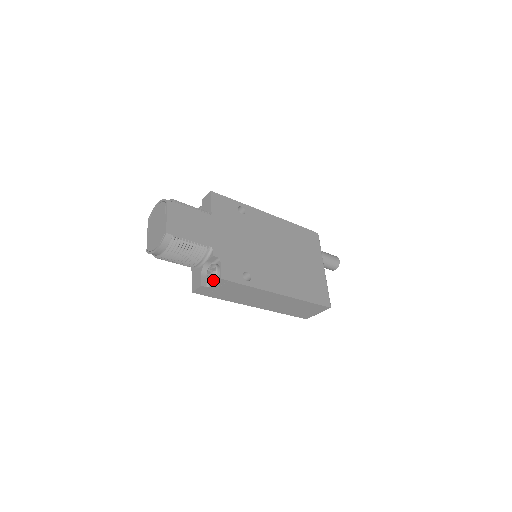
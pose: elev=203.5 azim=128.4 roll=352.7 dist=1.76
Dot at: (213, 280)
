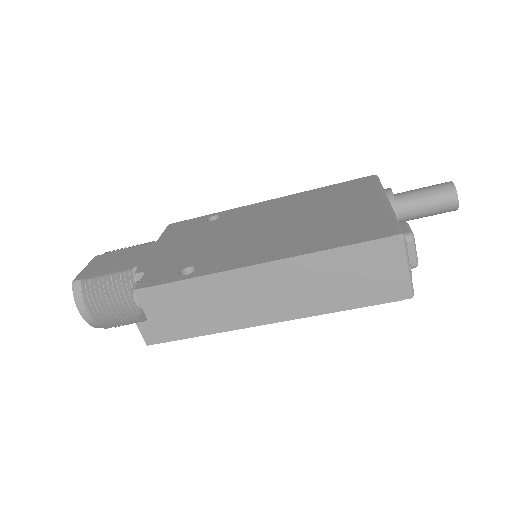
Dot at: (135, 302)
